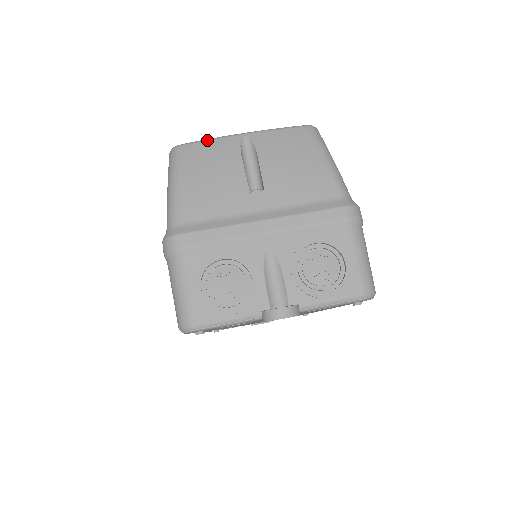
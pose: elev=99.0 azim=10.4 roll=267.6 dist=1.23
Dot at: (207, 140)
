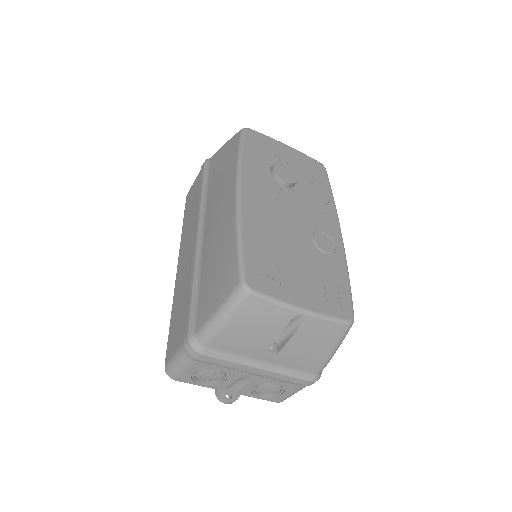
Dot at: (273, 303)
